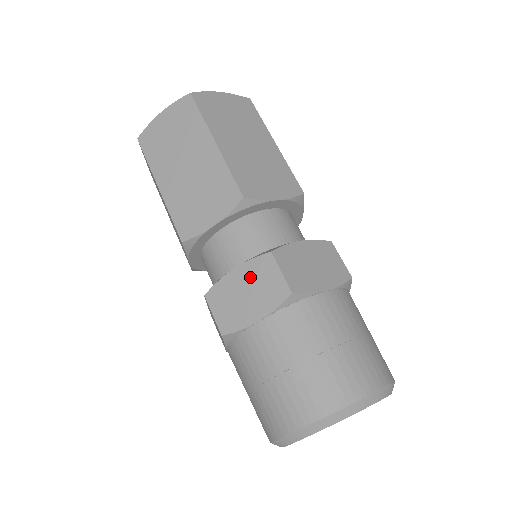
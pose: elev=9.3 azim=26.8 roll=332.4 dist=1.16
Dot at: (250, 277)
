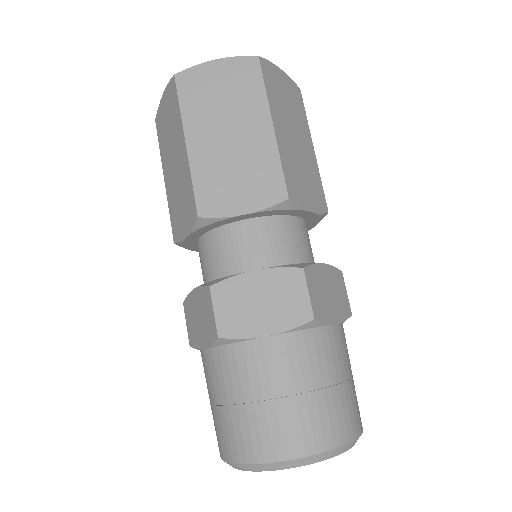
Dot at: (271, 286)
